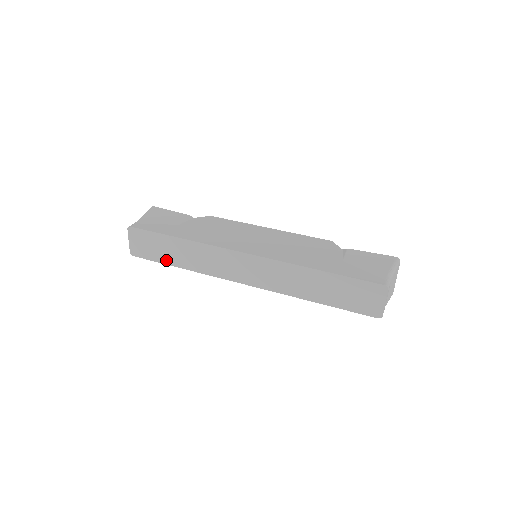
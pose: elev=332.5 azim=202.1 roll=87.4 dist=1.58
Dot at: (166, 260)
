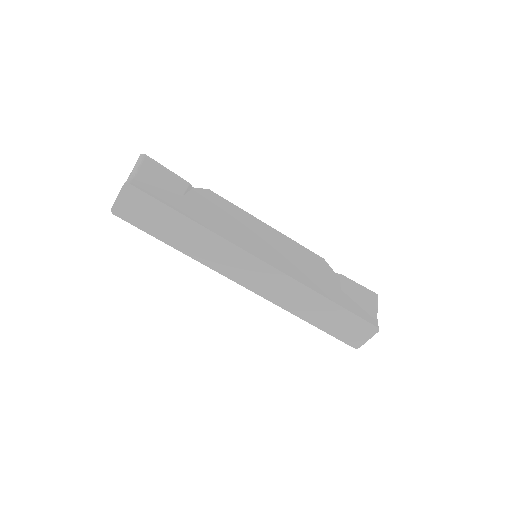
Dot at: (159, 234)
